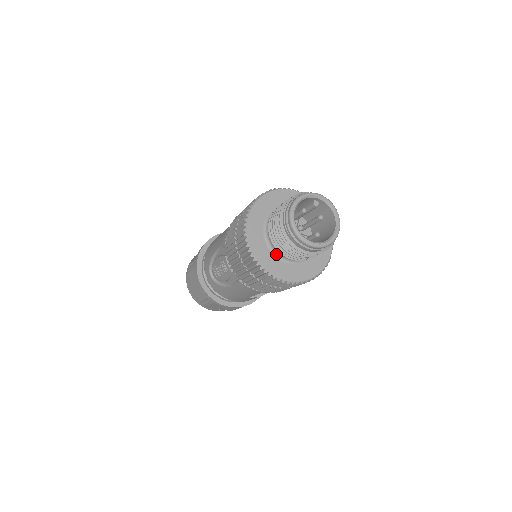
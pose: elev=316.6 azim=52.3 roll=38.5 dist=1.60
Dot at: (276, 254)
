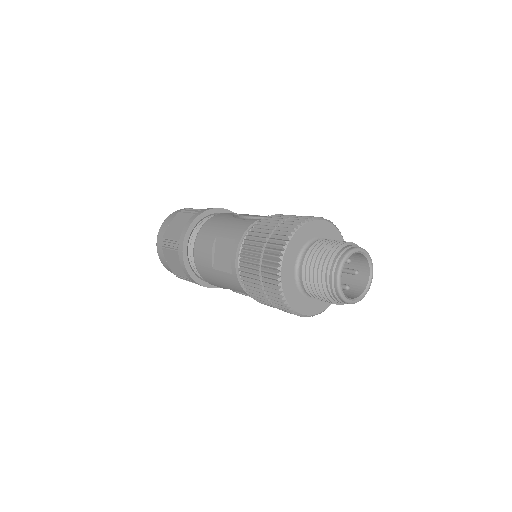
Dot at: occluded
